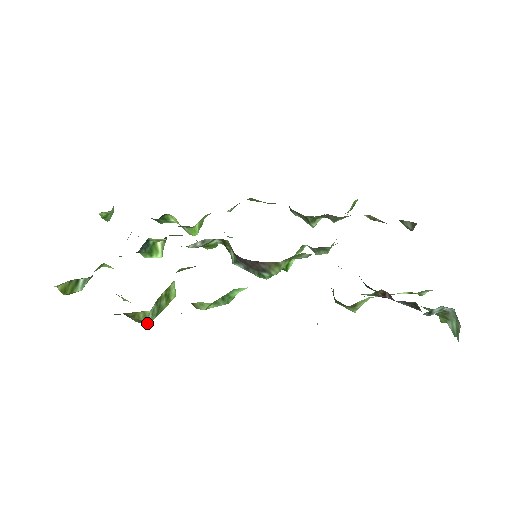
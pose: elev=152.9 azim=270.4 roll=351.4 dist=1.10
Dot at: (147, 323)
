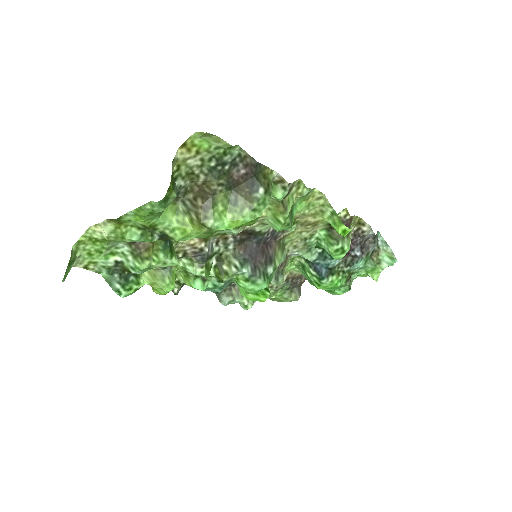
Dot at: (269, 199)
